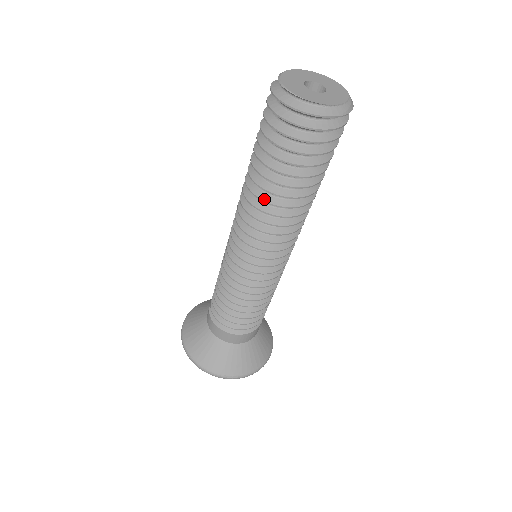
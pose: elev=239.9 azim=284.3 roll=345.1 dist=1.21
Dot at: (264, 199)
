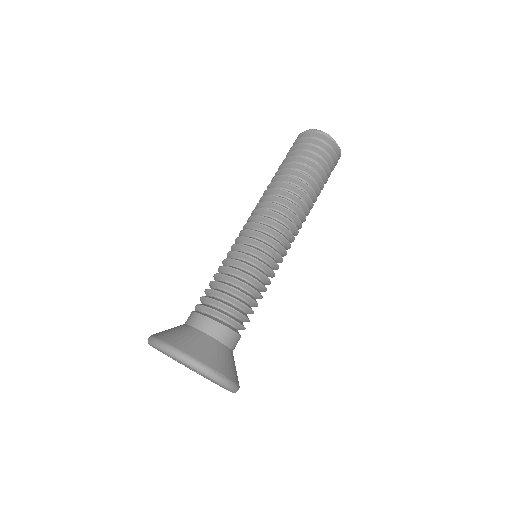
Dot at: (294, 185)
